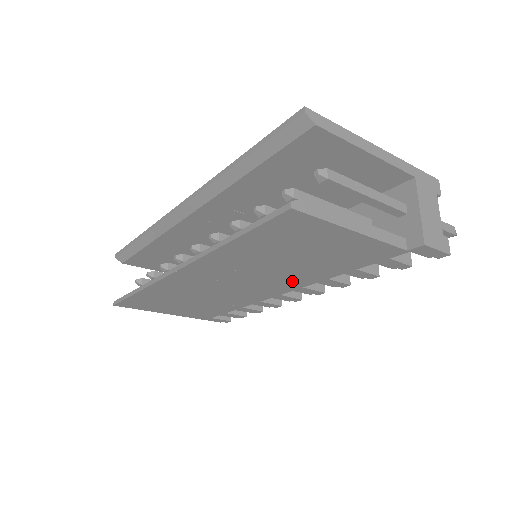
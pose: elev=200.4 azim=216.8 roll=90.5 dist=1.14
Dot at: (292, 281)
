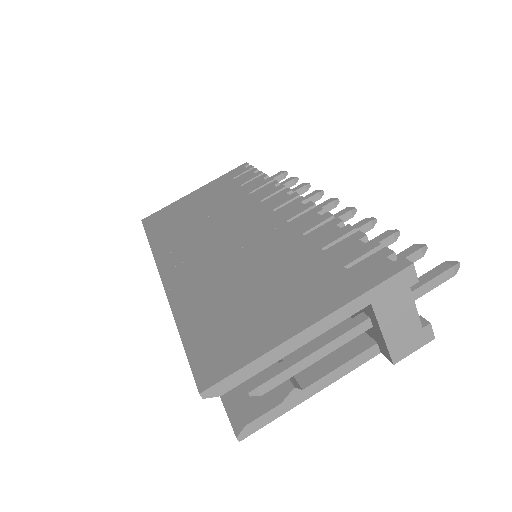
Dot at: occluded
